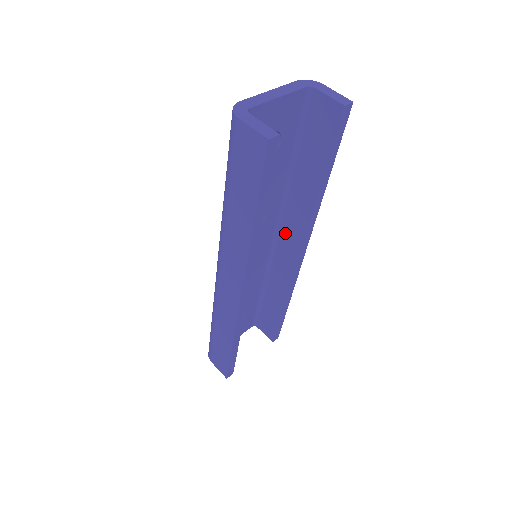
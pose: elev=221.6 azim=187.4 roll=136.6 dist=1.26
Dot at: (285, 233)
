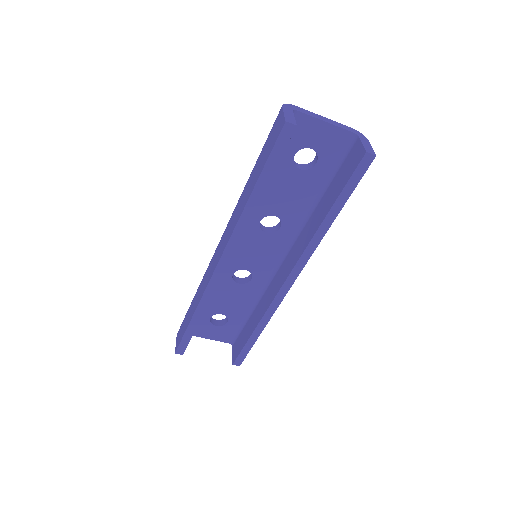
Dot at: (289, 256)
